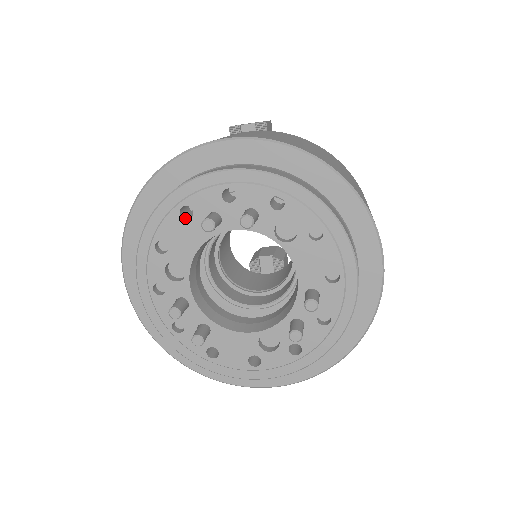
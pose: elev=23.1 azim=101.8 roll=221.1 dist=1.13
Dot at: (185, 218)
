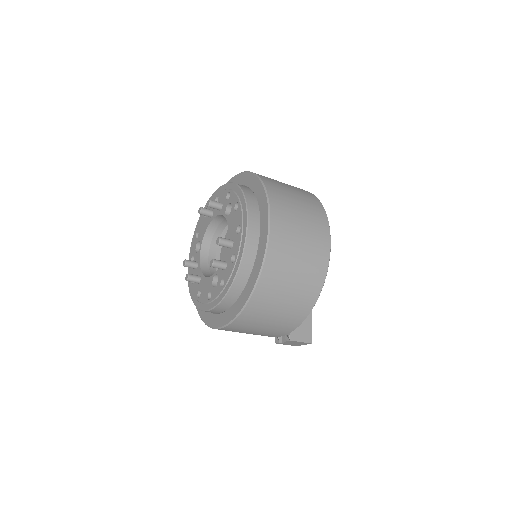
Dot at: occluded
